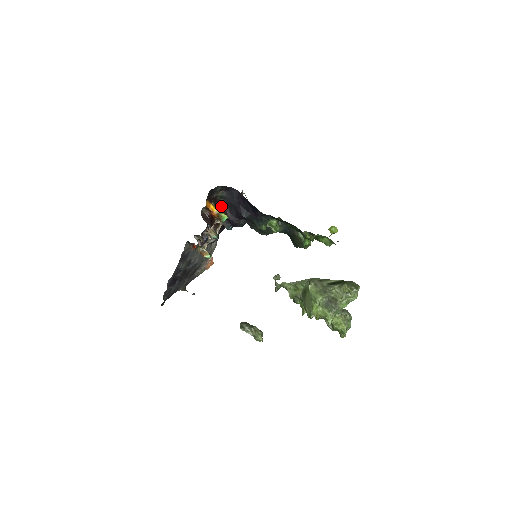
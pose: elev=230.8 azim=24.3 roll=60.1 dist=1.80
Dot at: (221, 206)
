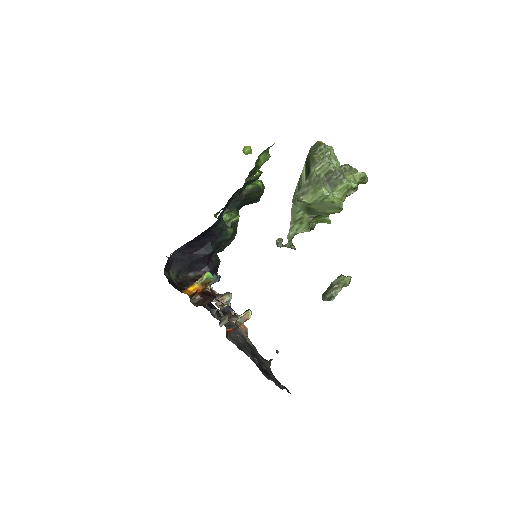
Dot at: (190, 279)
